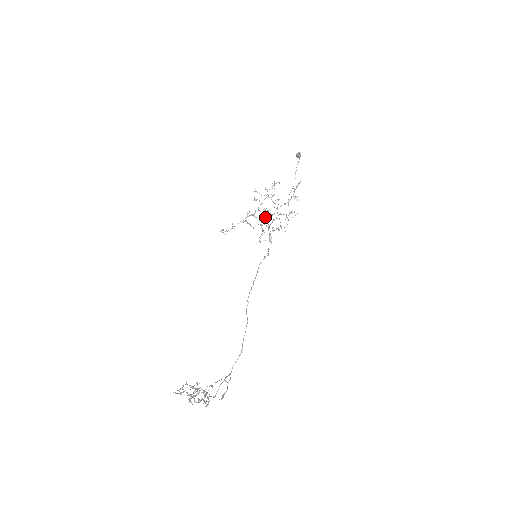
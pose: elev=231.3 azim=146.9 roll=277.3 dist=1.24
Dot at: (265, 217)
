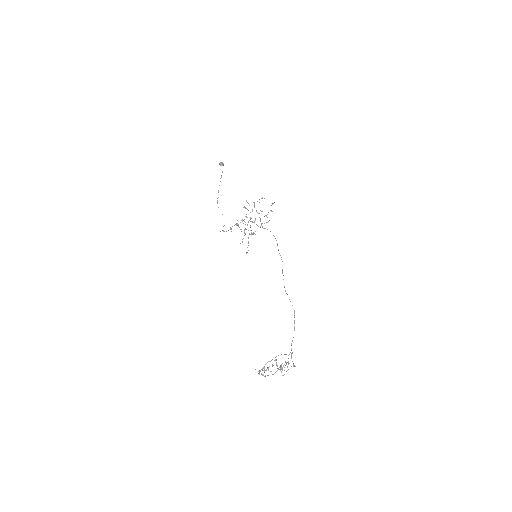
Dot at: occluded
